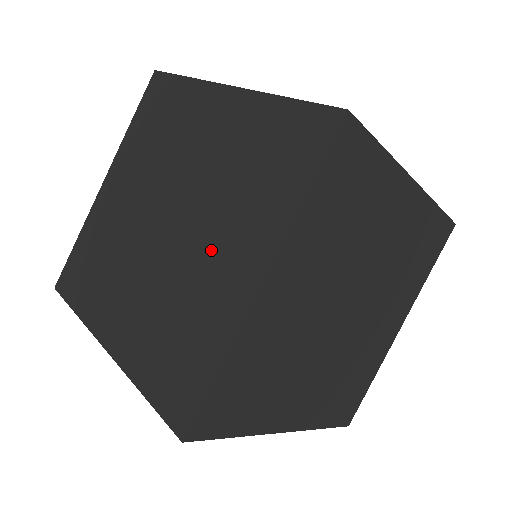
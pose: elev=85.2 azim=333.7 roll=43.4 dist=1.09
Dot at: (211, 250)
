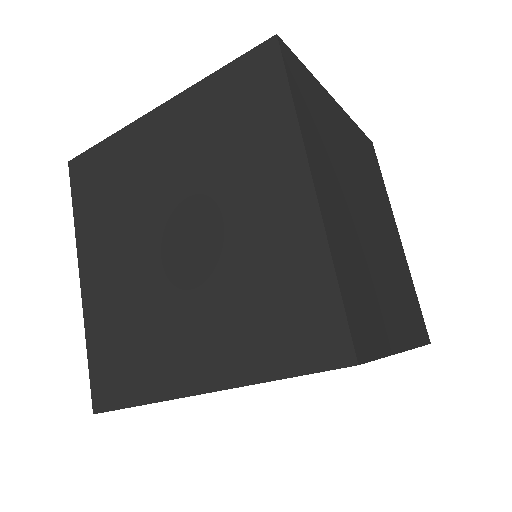
Dot at: (190, 319)
